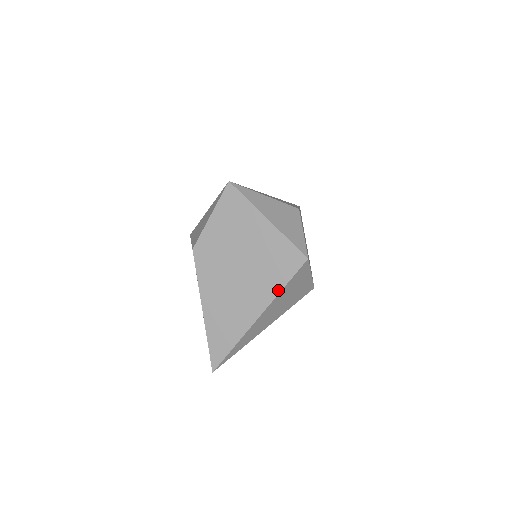
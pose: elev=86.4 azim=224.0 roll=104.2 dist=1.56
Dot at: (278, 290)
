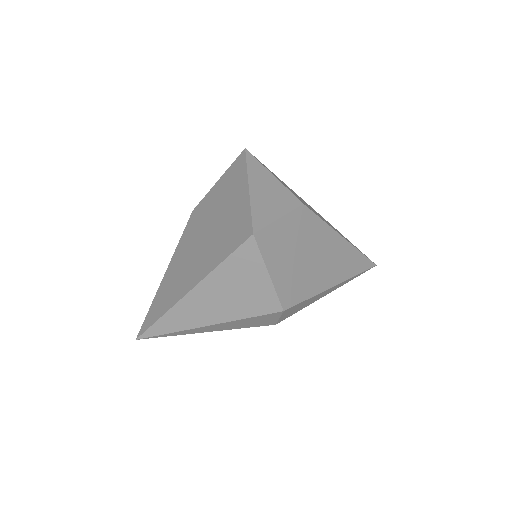
Dot at: (216, 264)
